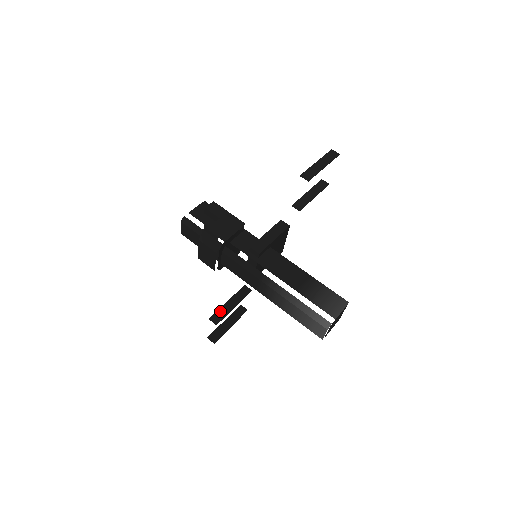
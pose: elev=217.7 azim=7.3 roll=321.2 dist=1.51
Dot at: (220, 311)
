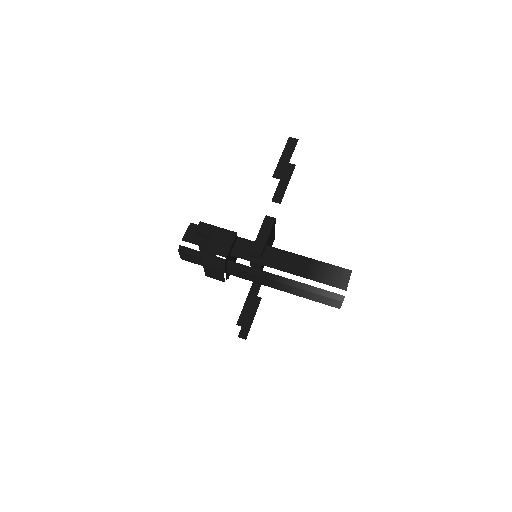
Dot at: (243, 314)
